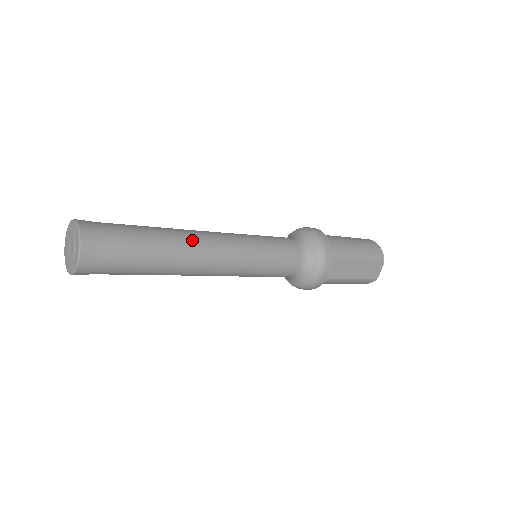
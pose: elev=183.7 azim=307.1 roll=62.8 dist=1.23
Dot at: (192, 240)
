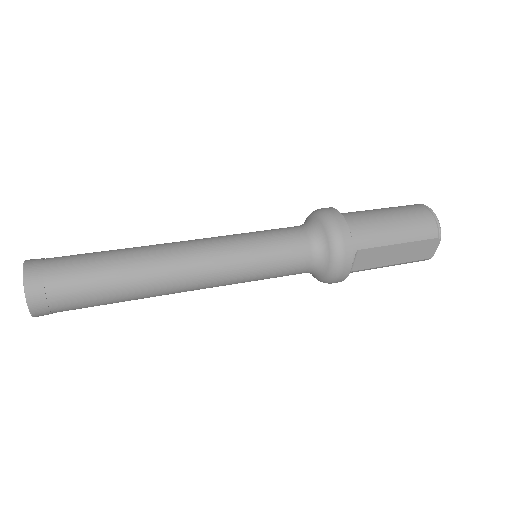
Dot at: (160, 264)
